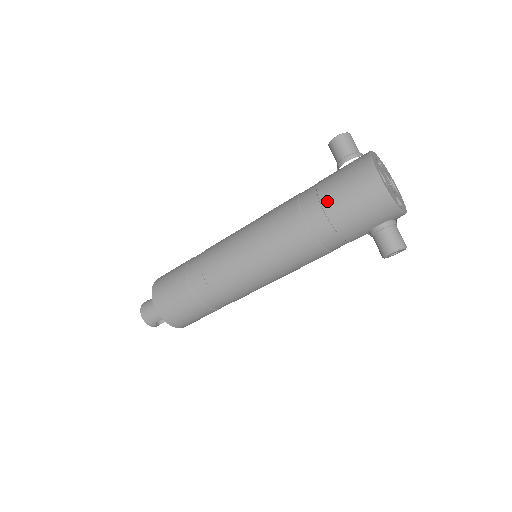
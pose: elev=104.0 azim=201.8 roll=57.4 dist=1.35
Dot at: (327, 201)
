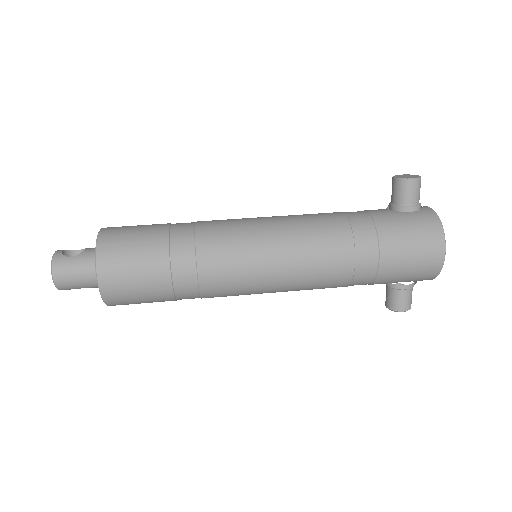
Dot at: (387, 255)
